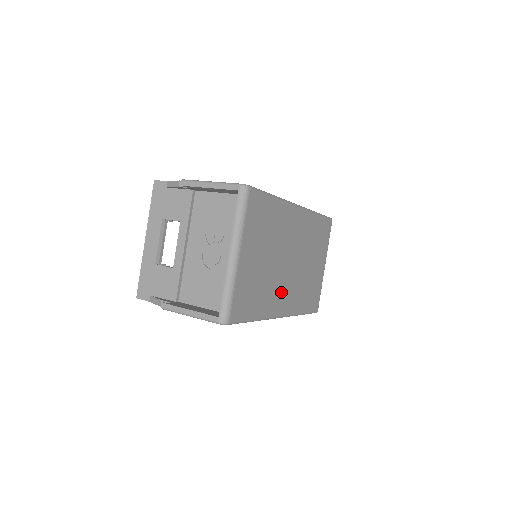
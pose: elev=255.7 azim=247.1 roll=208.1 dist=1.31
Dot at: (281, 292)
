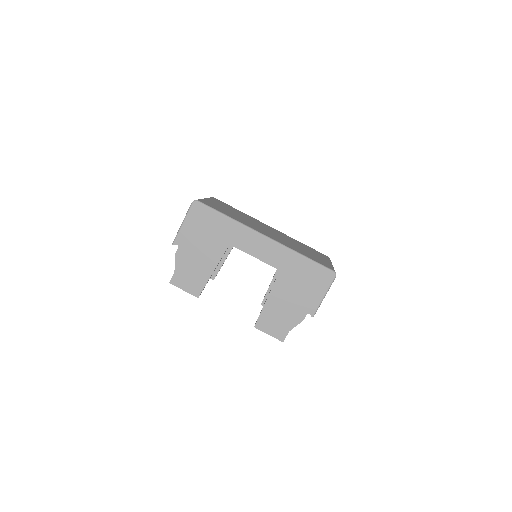
Dot at: (261, 230)
